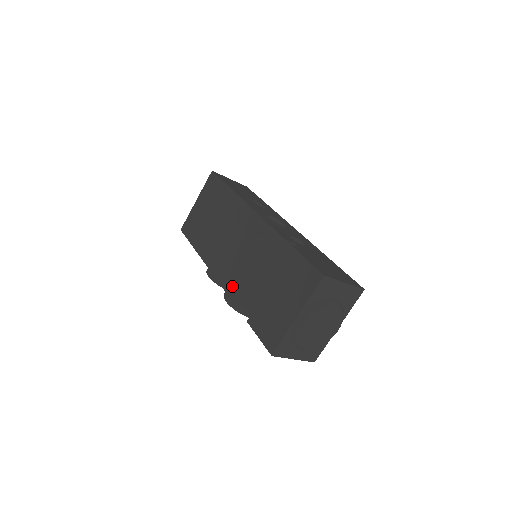
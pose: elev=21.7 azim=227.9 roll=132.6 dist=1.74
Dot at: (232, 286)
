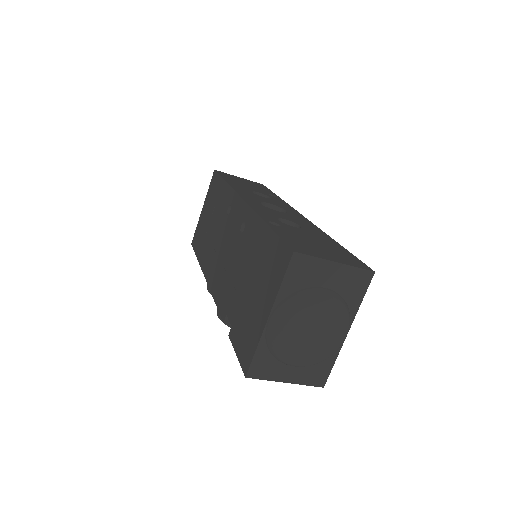
Dot at: (220, 294)
